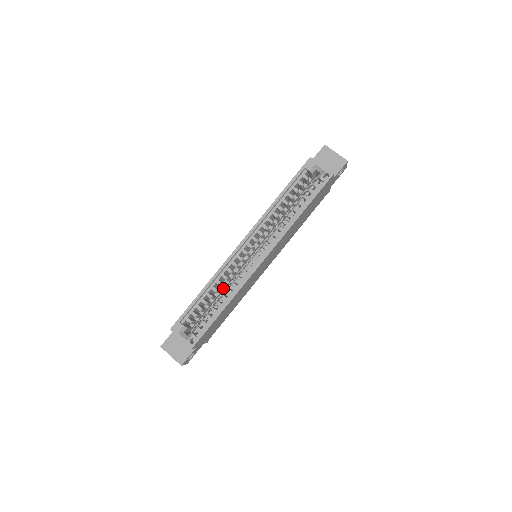
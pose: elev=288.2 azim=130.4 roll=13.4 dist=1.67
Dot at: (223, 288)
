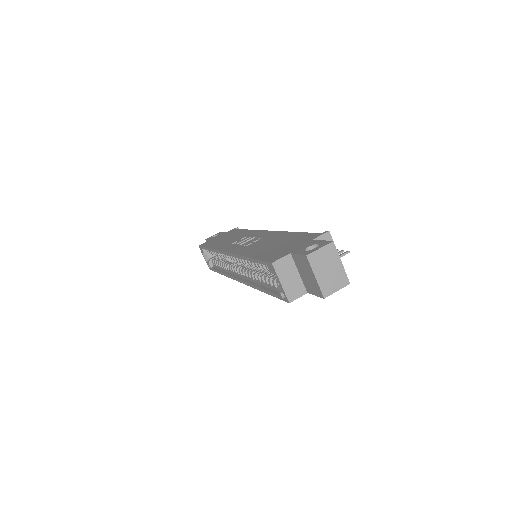
Dot at: occluded
